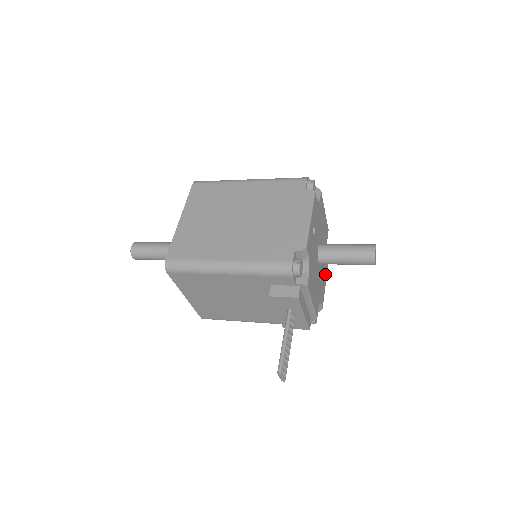
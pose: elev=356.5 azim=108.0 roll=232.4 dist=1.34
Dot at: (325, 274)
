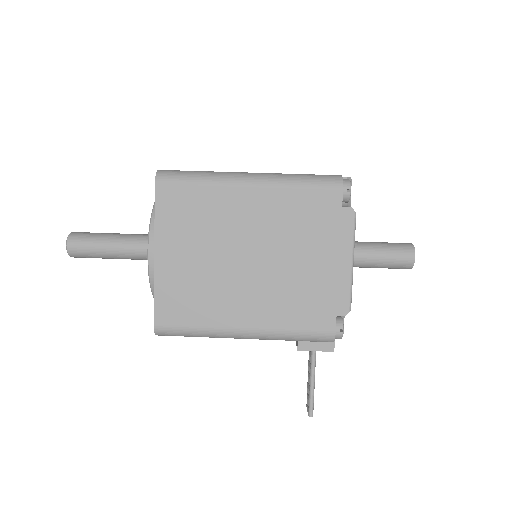
Dot at: occluded
